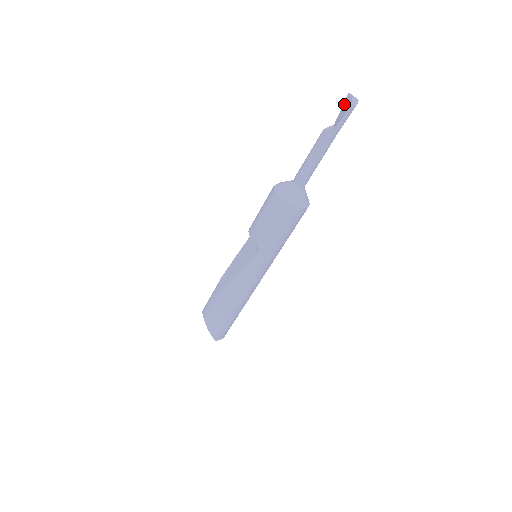
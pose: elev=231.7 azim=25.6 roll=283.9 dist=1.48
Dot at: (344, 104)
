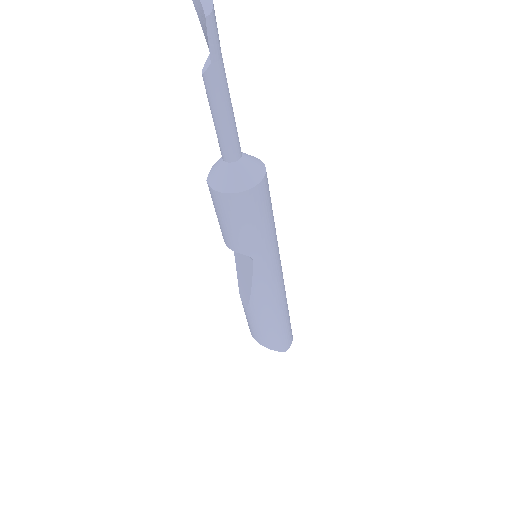
Dot at: (198, 16)
